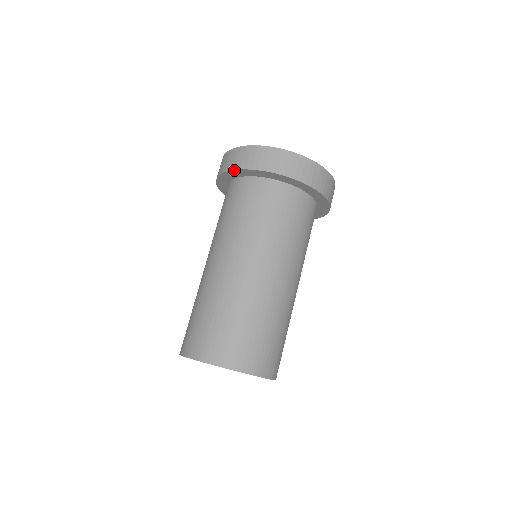
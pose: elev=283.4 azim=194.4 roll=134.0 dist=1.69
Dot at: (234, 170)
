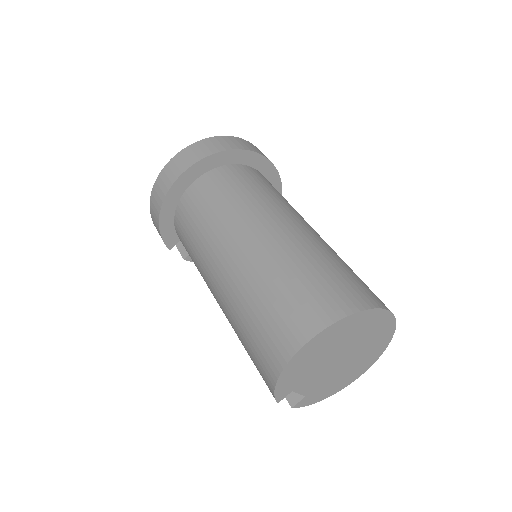
Dot at: (186, 171)
